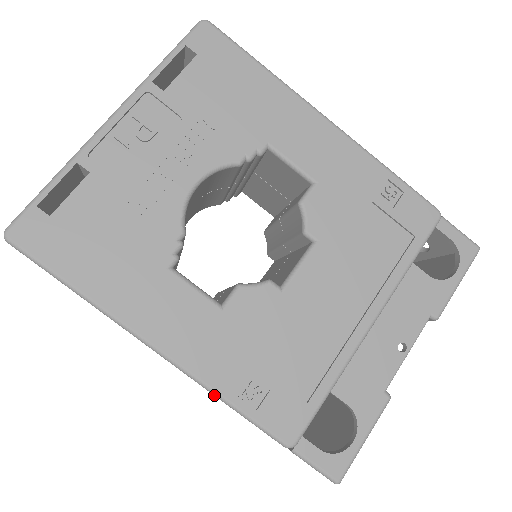
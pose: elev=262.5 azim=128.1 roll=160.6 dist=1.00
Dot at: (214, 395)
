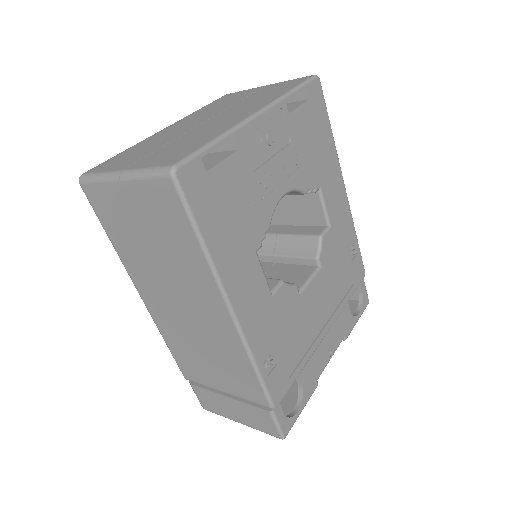
Dot at: (250, 359)
